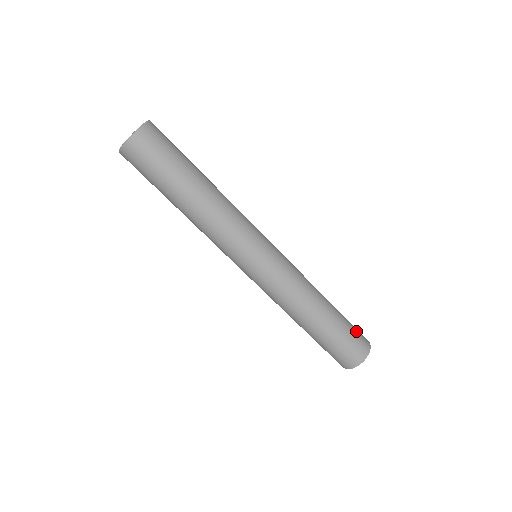
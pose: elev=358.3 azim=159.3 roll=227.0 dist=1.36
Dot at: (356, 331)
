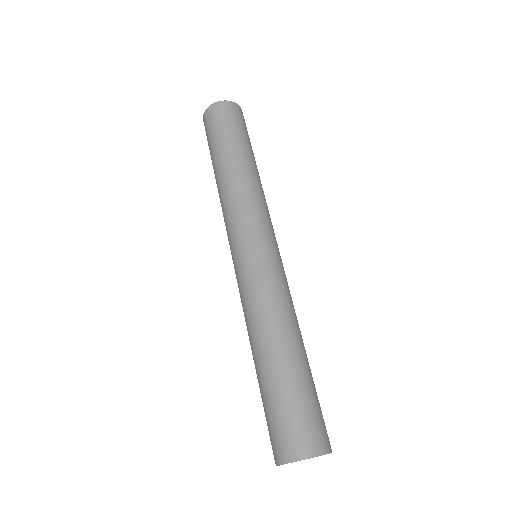
Dot at: occluded
